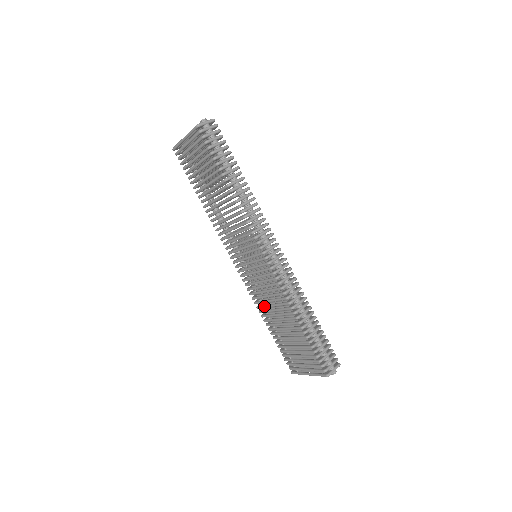
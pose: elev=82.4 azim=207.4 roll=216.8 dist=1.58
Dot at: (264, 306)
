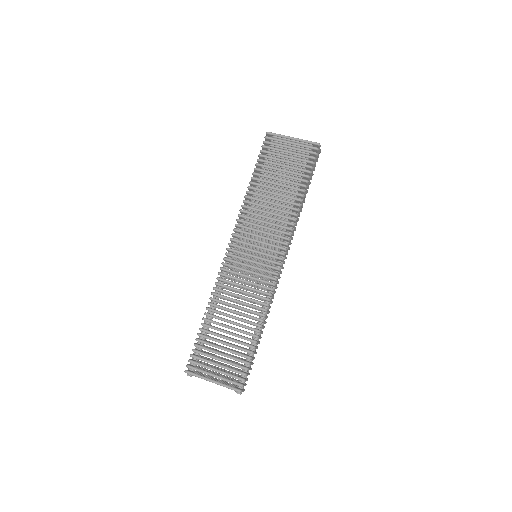
Dot at: (227, 297)
